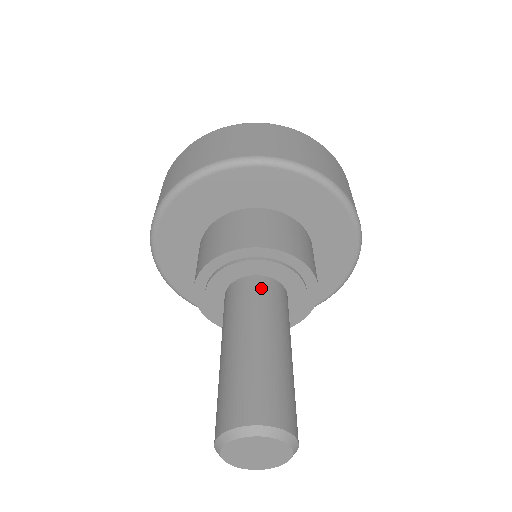
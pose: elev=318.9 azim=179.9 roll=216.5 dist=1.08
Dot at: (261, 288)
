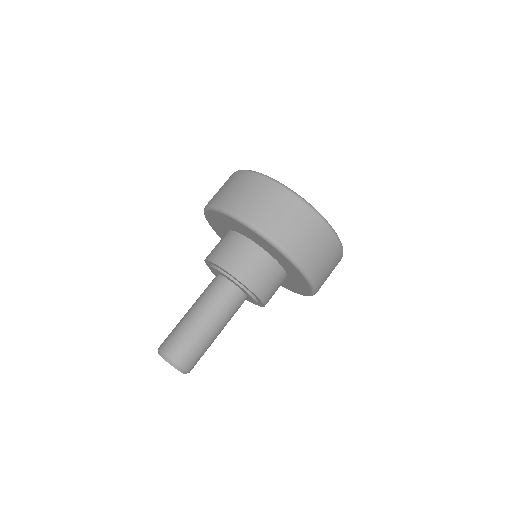
Dot at: (227, 292)
